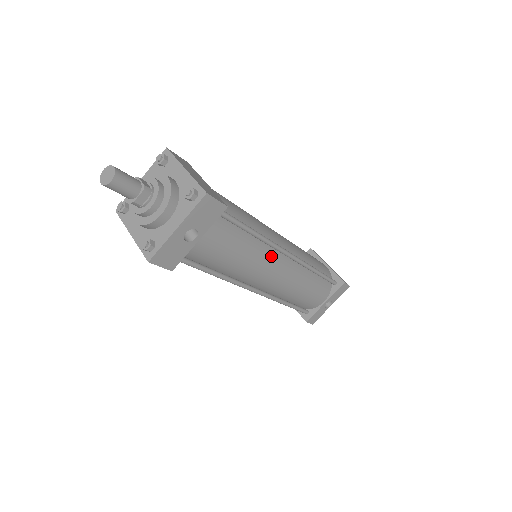
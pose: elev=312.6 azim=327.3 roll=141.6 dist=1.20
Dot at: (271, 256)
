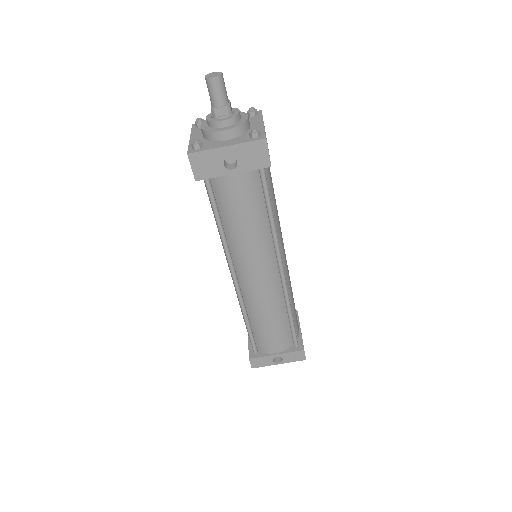
Dot at: (269, 254)
